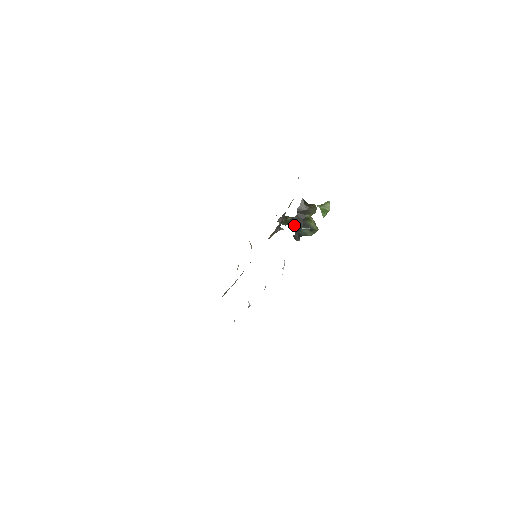
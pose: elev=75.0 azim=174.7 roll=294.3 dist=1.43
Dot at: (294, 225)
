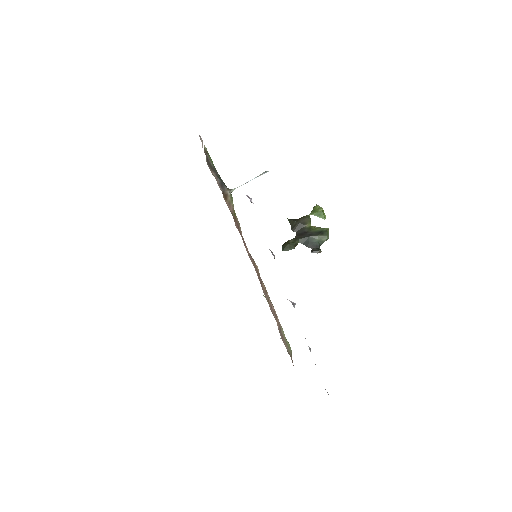
Dot at: (302, 243)
